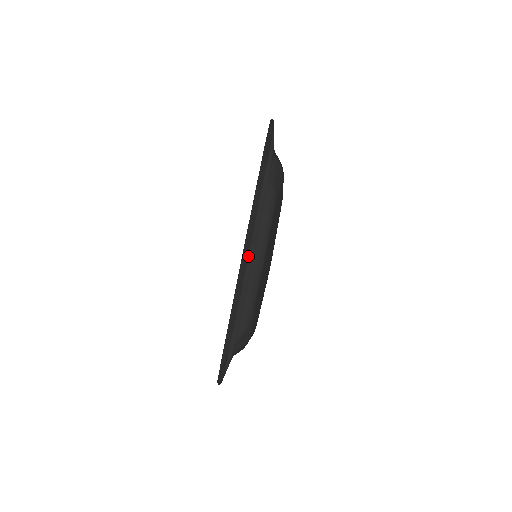
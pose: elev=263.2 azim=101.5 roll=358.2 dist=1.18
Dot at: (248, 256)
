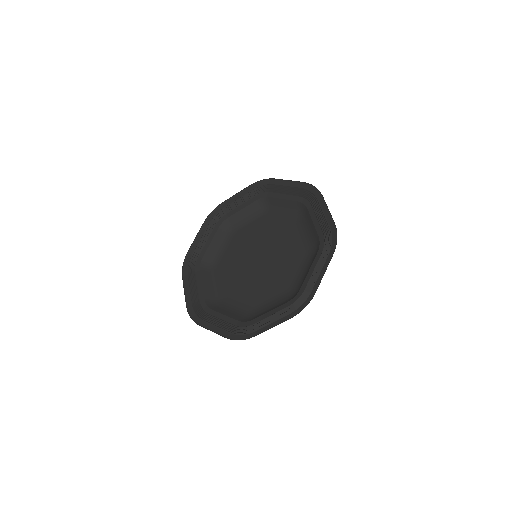
Dot at: (199, 317)
